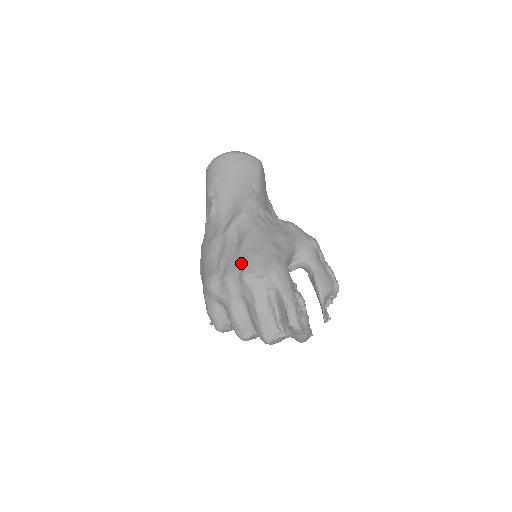
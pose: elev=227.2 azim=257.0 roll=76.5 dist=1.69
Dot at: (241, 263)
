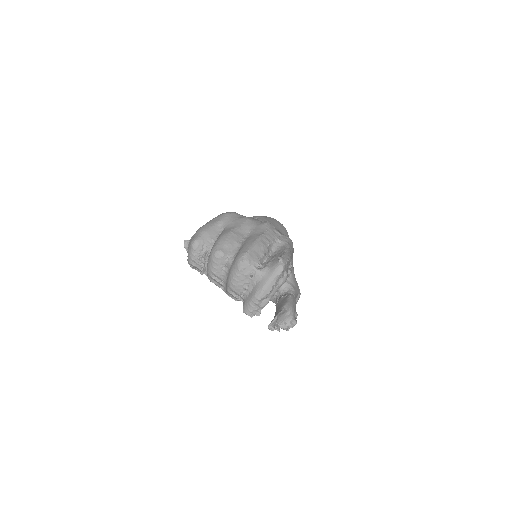
Dot at: occluded
